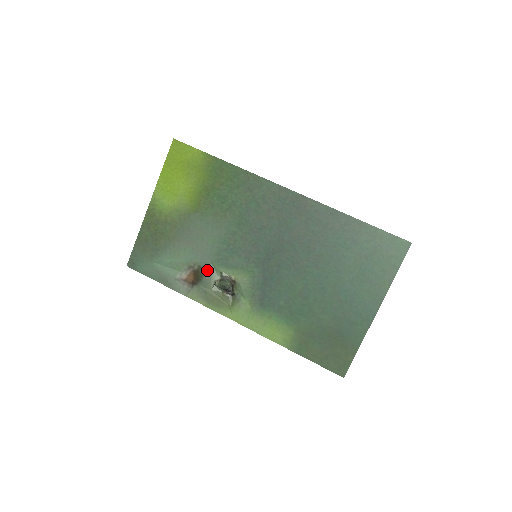
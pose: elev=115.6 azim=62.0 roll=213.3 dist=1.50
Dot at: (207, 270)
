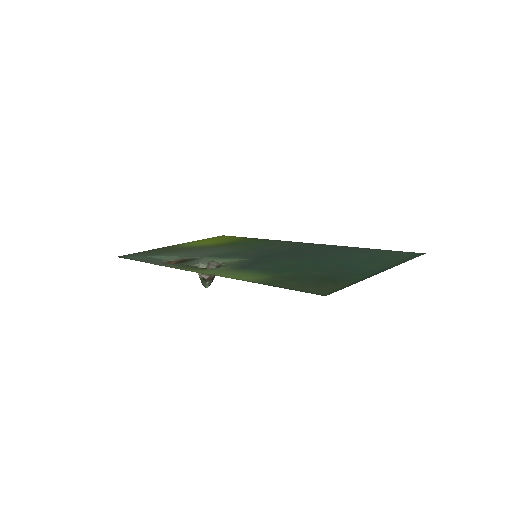
Dot at: (197, 259)
